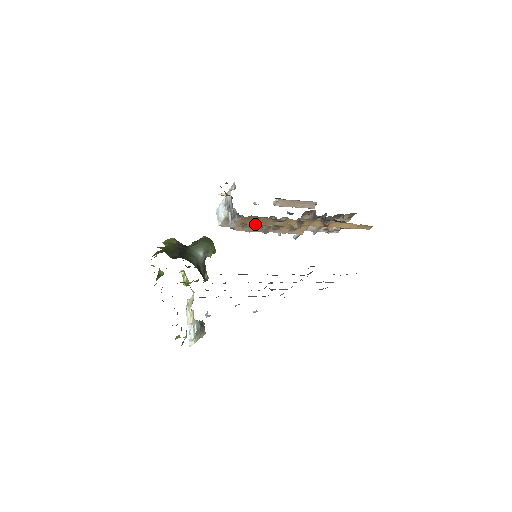
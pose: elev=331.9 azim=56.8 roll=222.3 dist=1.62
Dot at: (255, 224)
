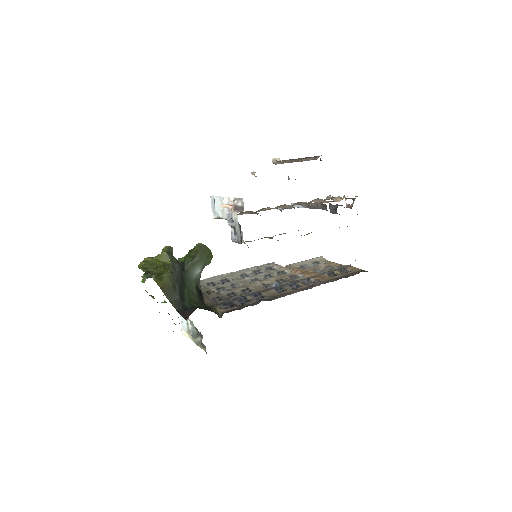
Dot at: occluded
